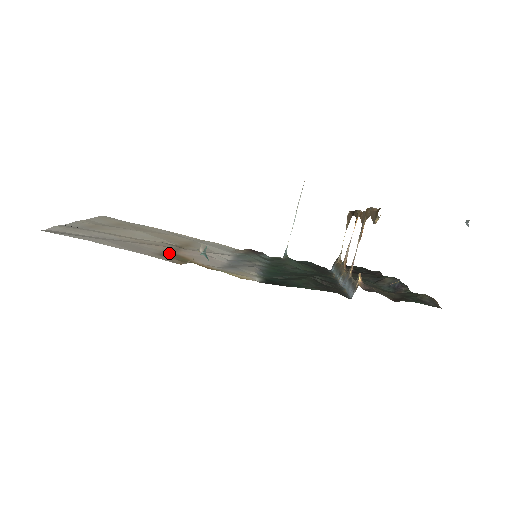
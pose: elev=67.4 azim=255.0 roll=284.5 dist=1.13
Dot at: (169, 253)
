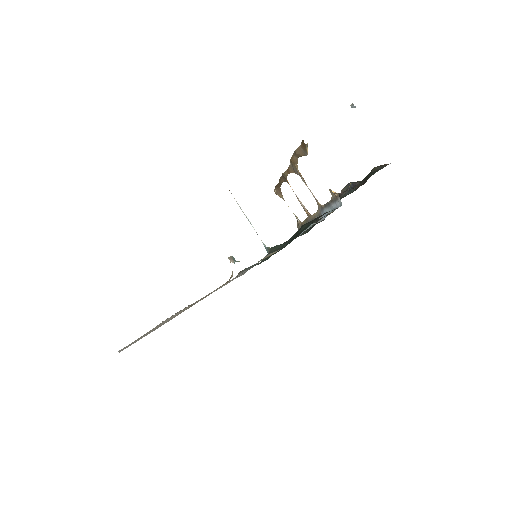
Dot at: occluded
